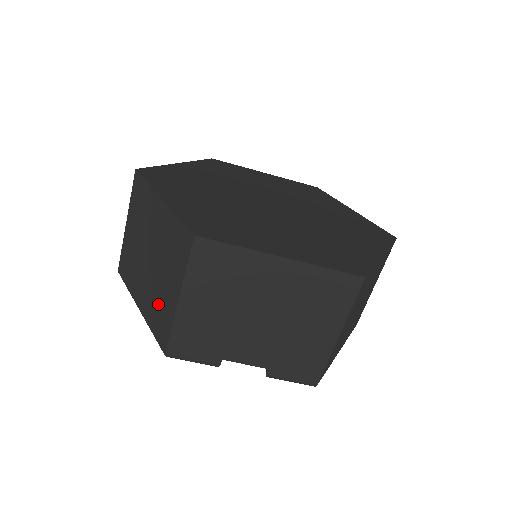
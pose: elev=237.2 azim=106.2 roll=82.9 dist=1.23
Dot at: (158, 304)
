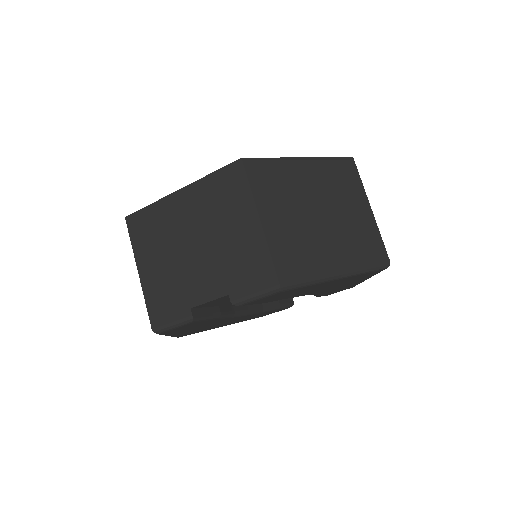
Dot at: occluded
